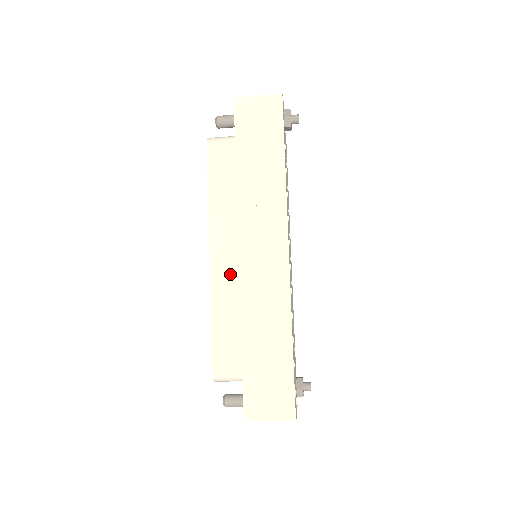
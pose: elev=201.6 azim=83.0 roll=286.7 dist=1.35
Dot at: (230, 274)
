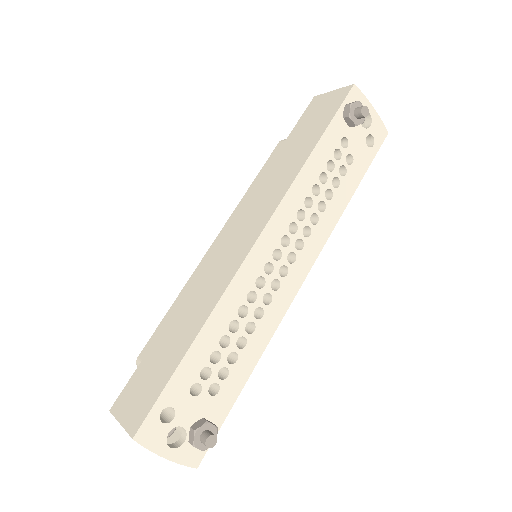
Dot at: occluded
